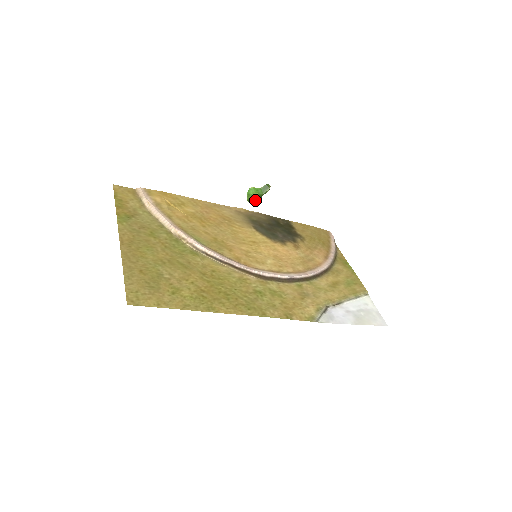
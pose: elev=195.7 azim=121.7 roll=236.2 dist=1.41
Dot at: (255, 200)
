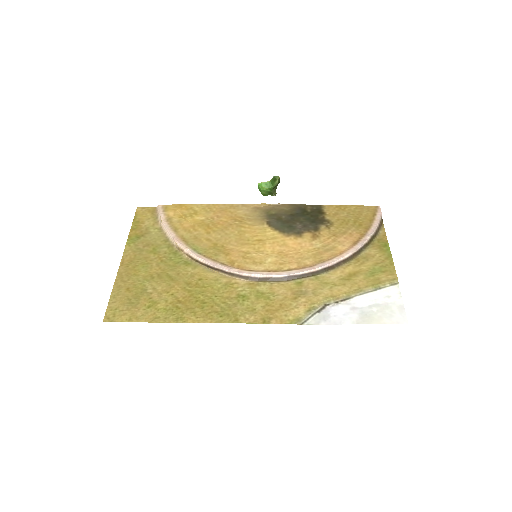
Dot at: (270, 193)
